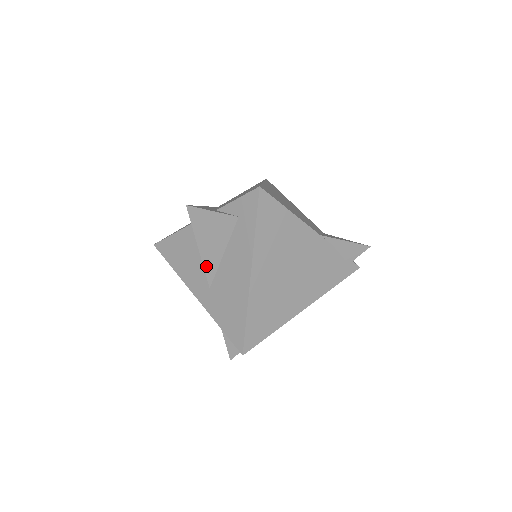
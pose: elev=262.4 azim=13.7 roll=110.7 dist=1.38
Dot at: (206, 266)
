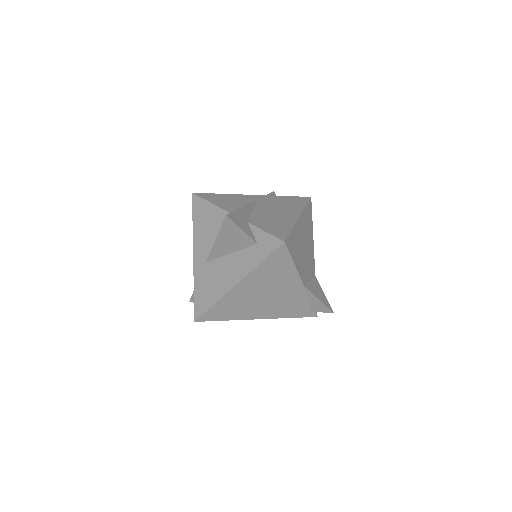
Dot at: (213, 251)
